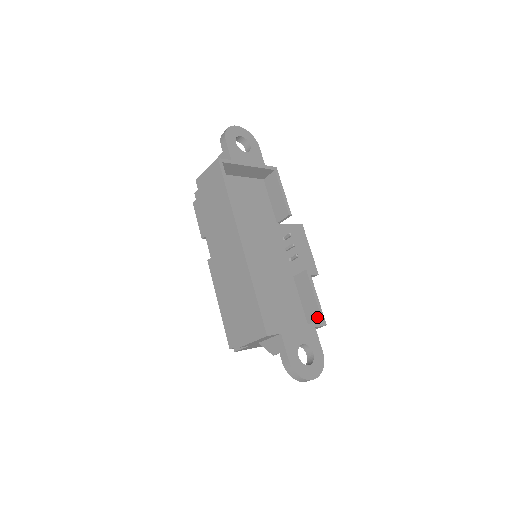
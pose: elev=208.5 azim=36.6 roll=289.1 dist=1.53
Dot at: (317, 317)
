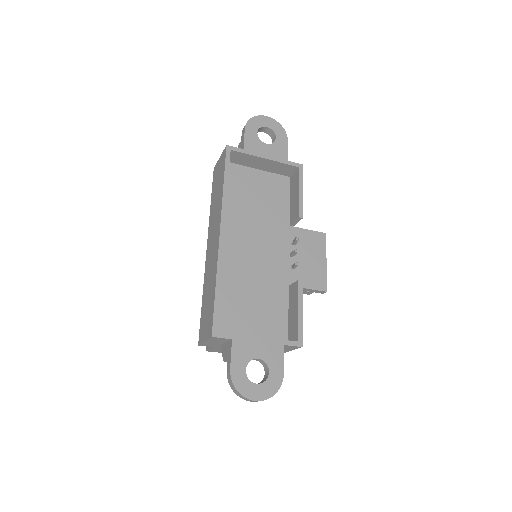
Dot at: (295, 335)
